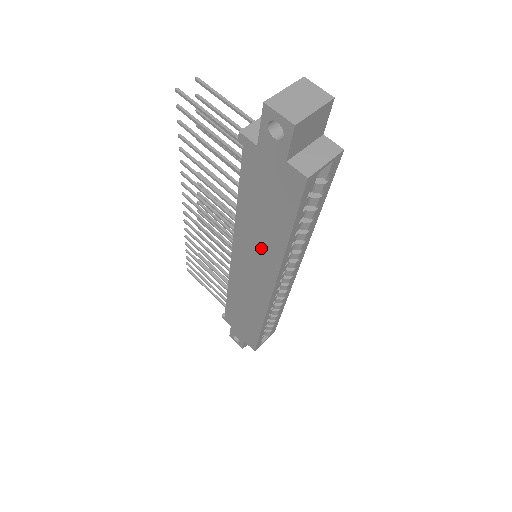
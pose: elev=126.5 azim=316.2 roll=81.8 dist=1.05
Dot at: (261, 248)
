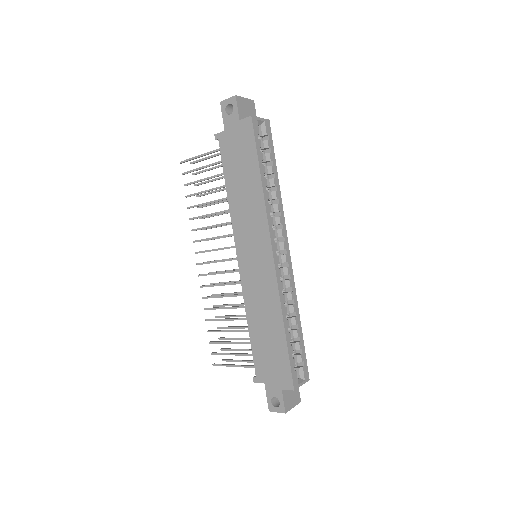
Dot at: (250, 212)
